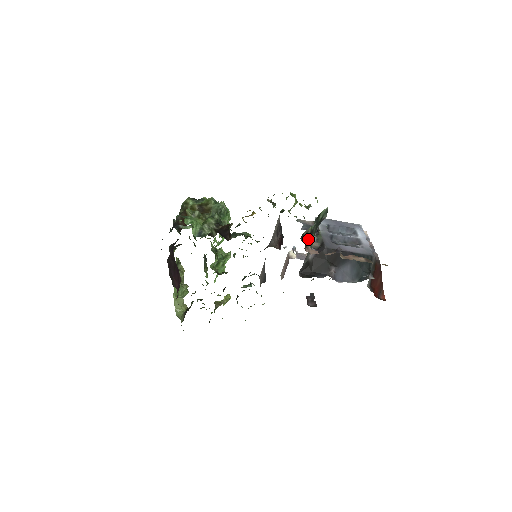
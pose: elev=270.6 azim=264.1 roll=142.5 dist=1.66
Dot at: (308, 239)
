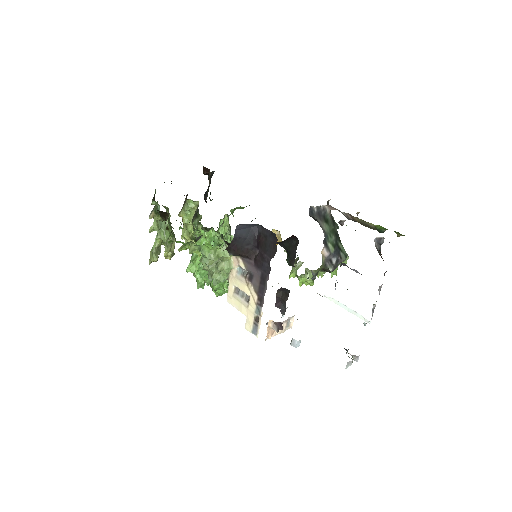
Dot at: occluded
